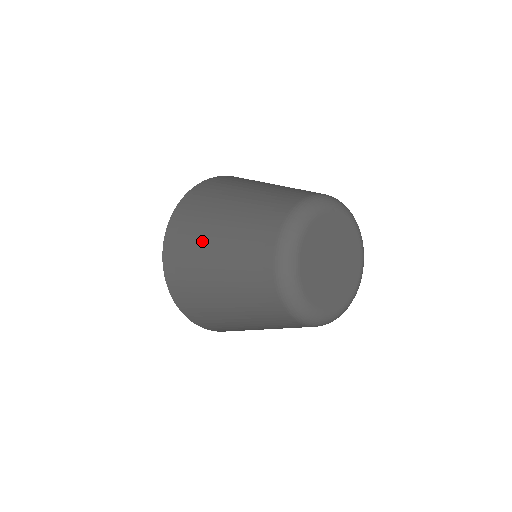
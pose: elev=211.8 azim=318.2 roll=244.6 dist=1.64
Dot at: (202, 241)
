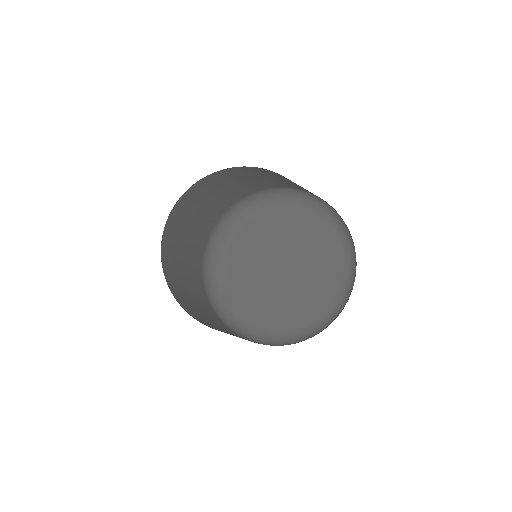
Dot at: (216, 184)
